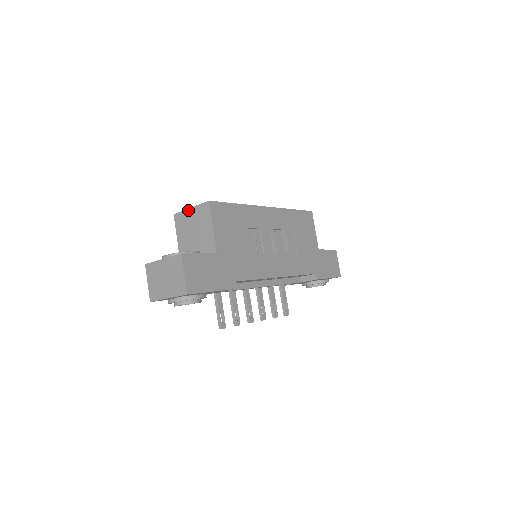
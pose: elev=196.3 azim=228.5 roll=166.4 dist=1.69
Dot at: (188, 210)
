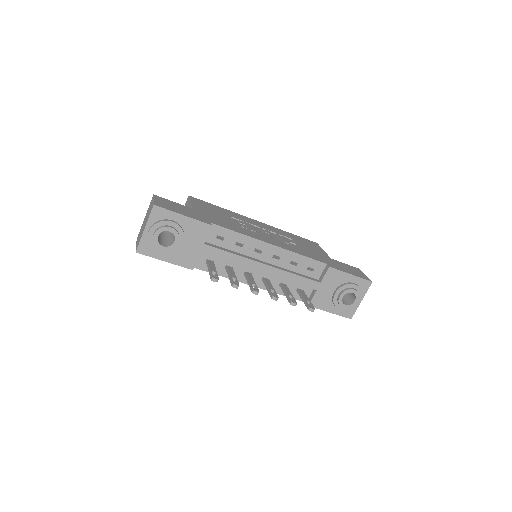
Dot at: occluded
